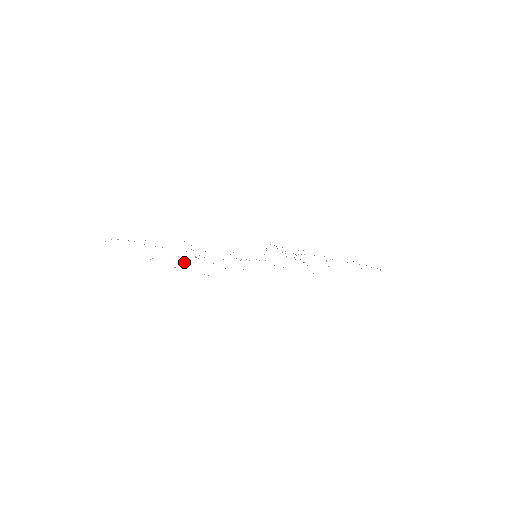
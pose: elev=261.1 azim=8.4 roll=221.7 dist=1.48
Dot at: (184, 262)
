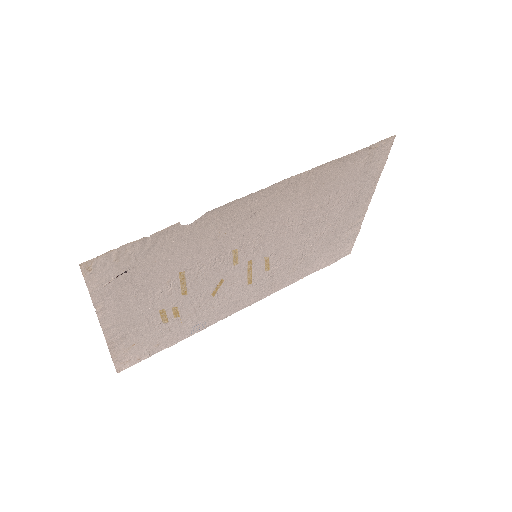
Dot at: (133, 287)
